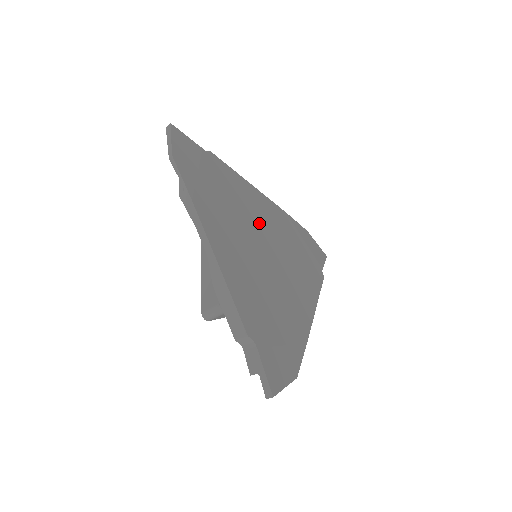
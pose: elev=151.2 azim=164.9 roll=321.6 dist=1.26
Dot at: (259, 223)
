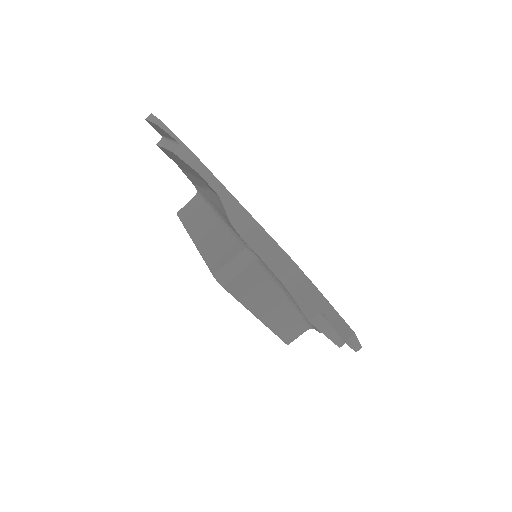
Dot at: occluded
